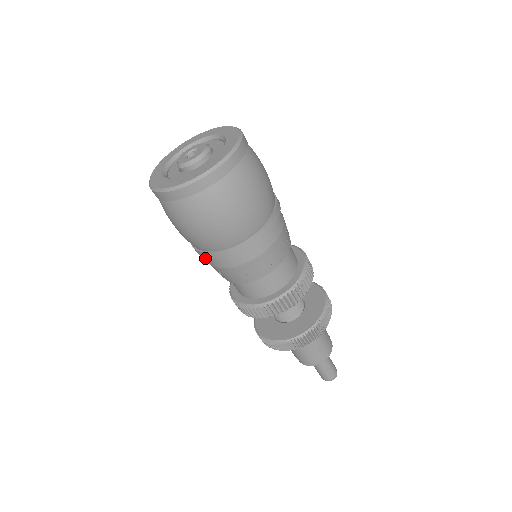
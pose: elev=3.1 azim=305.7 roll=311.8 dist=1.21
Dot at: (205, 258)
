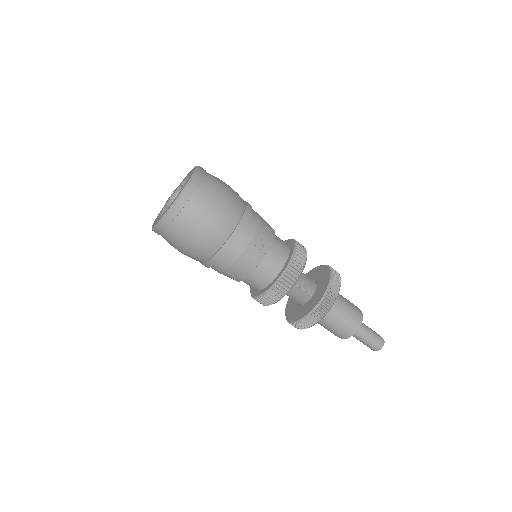
Dot at: (220, 266)
